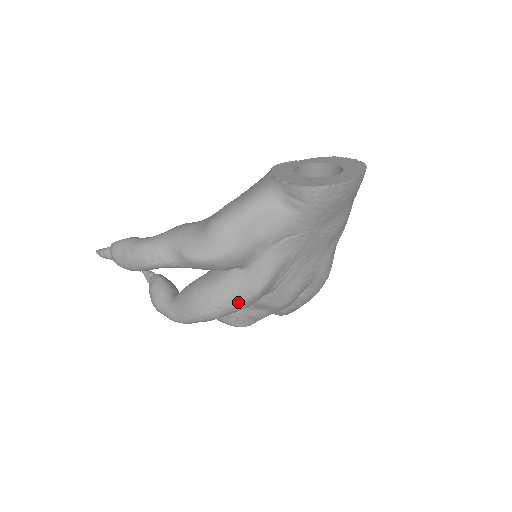
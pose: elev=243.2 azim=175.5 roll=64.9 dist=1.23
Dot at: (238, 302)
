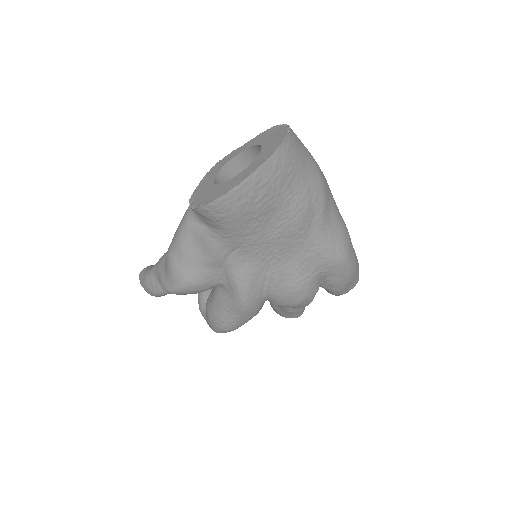
Dot at: (236, 316)
